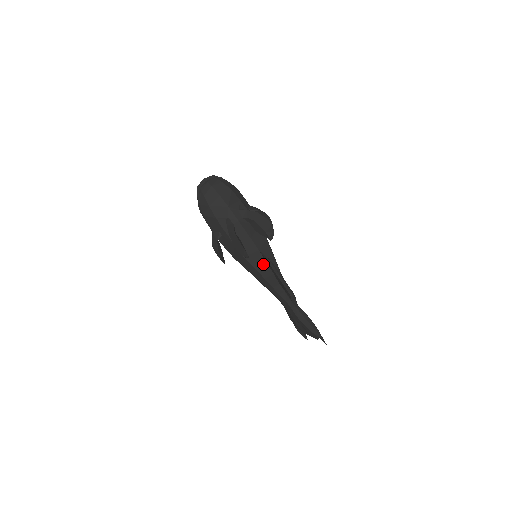
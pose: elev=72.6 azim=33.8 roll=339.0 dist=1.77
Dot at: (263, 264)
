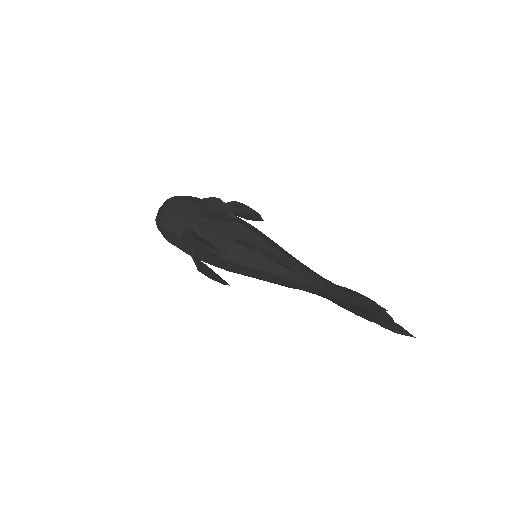
Dot at: (251, 254)
